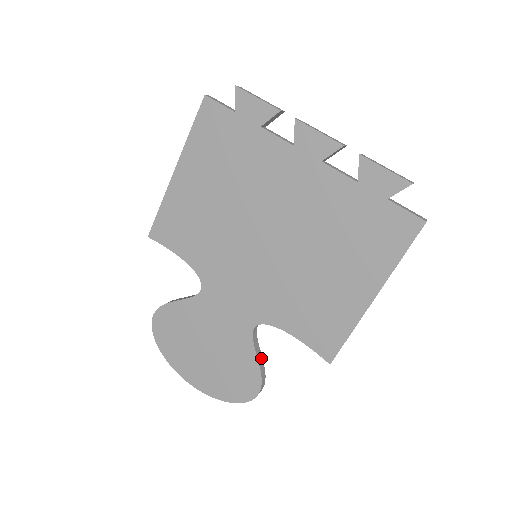
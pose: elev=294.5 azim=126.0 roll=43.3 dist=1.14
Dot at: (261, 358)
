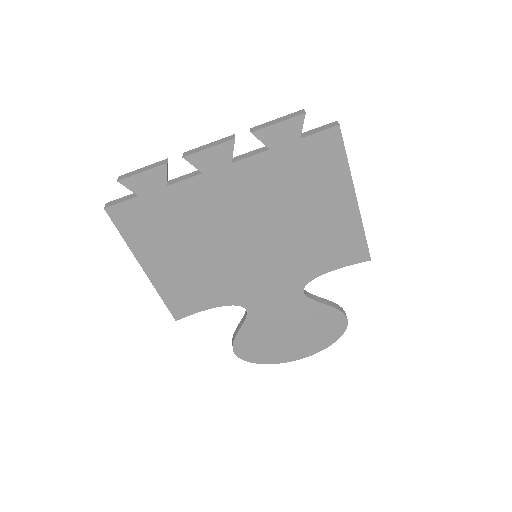
Dot at: (326, 301)
